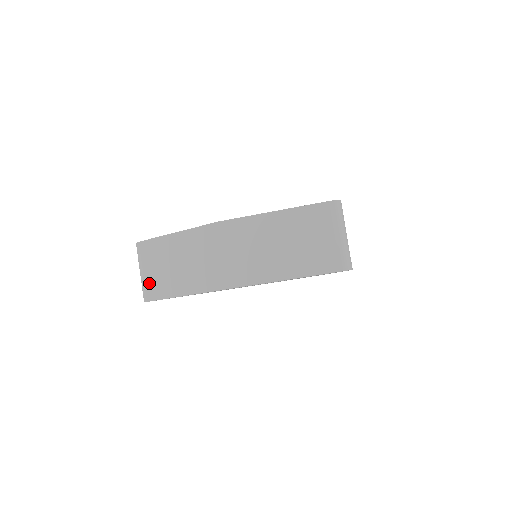
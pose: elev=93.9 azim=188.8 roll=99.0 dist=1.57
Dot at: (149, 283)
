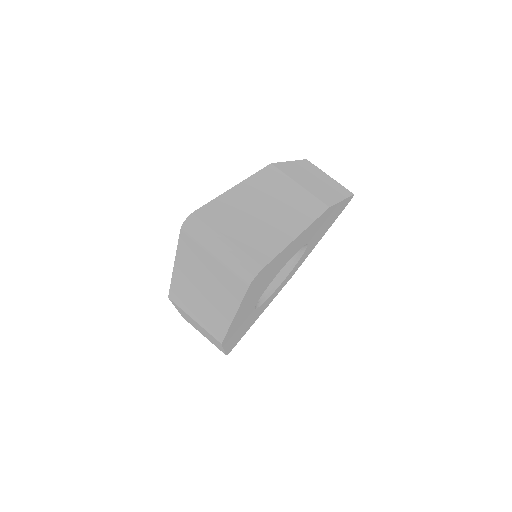
Dot at: occluded
